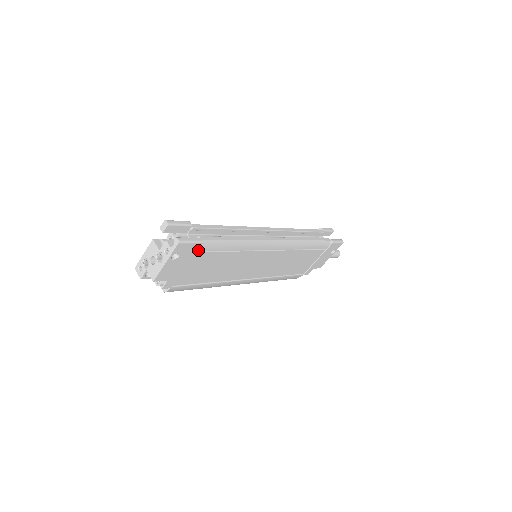
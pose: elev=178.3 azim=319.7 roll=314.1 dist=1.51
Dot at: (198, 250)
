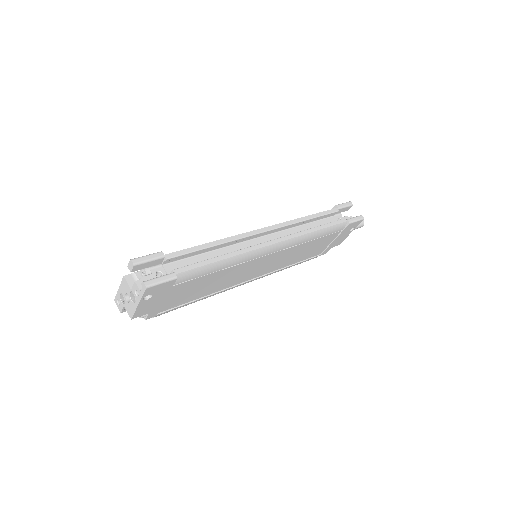
Dot at: (174, 284)
